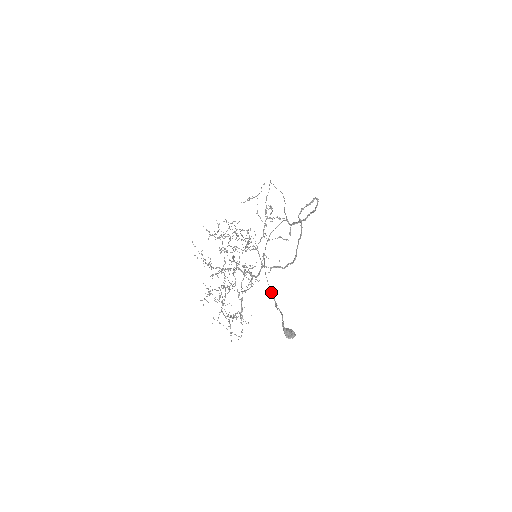
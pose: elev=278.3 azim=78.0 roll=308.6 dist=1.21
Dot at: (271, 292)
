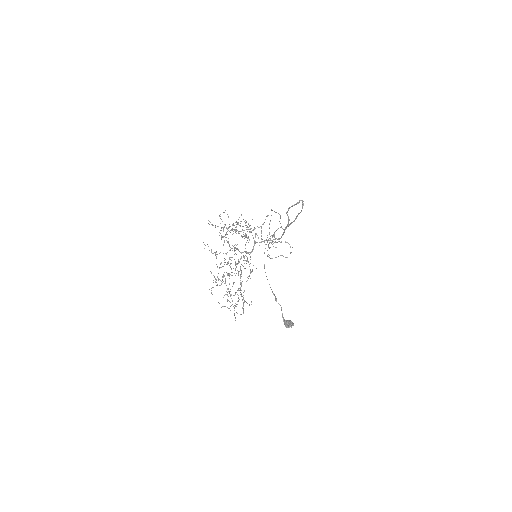
Dot at: occluded
